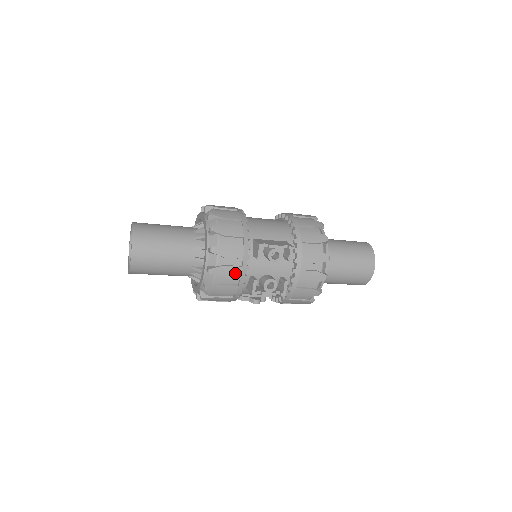
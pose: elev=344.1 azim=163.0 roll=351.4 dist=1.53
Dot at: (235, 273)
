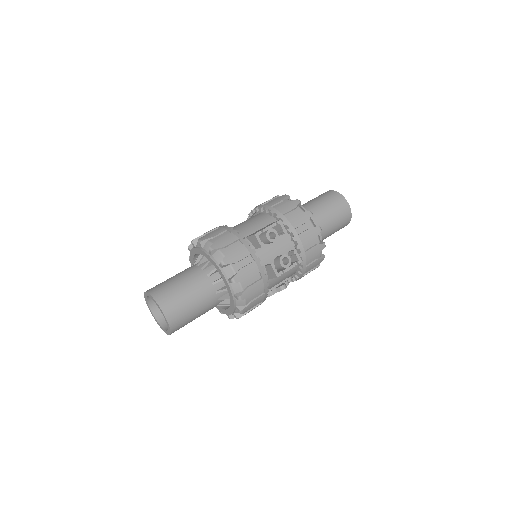
Dot at: (253, 269)
